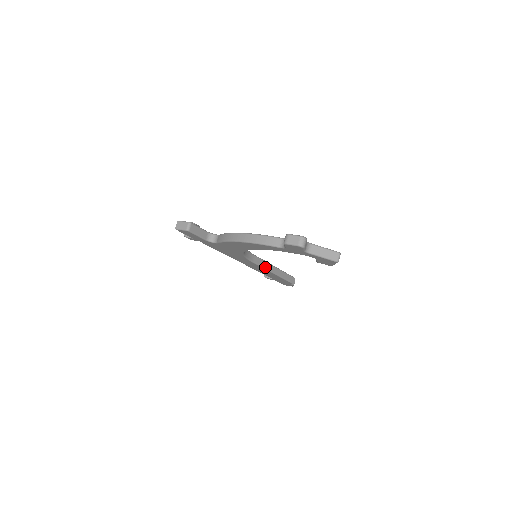
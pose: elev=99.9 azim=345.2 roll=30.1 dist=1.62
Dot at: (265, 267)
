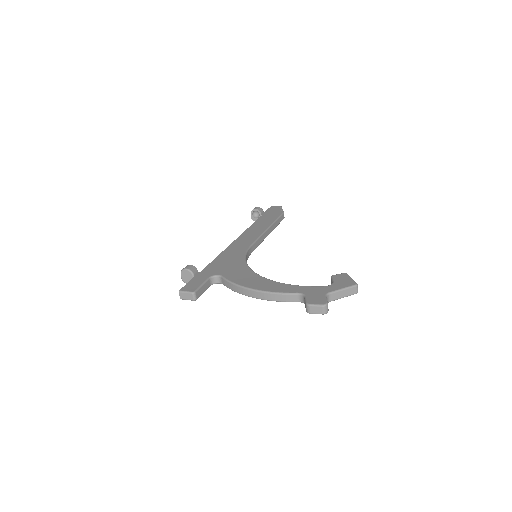
Dot at: (261, 241)
